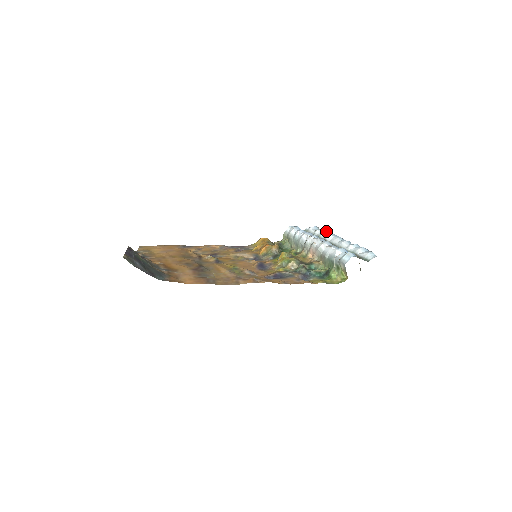
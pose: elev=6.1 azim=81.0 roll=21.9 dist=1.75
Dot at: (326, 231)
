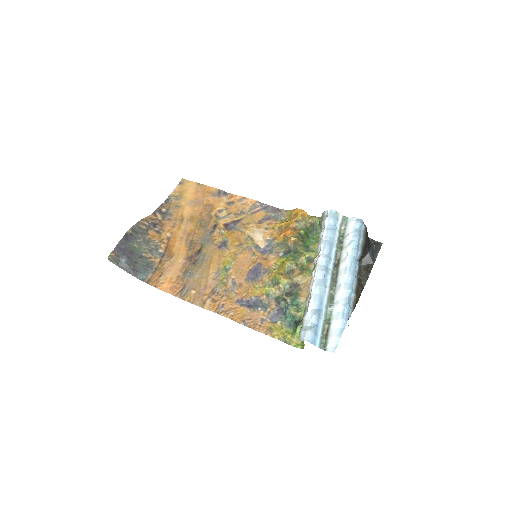
Dot at: (354, 245)
